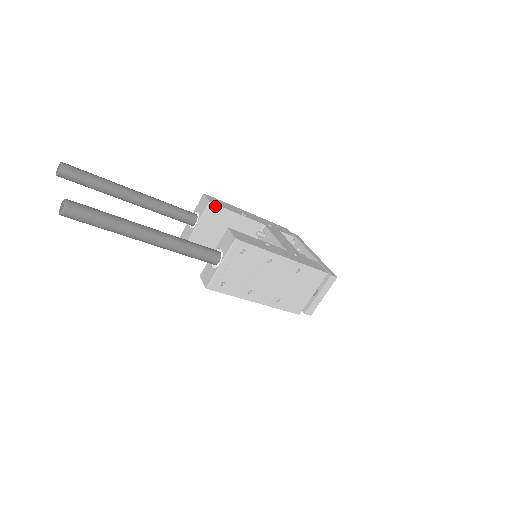
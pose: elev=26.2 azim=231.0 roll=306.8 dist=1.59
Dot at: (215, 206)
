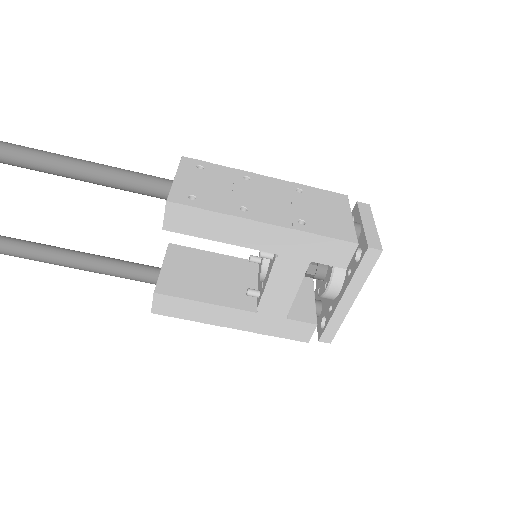
Dot at: (178, 247)
